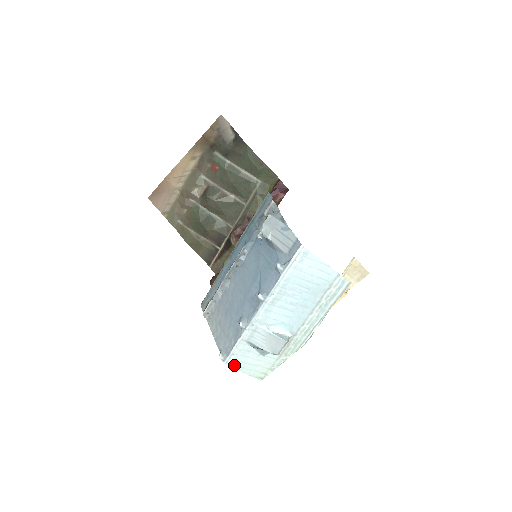
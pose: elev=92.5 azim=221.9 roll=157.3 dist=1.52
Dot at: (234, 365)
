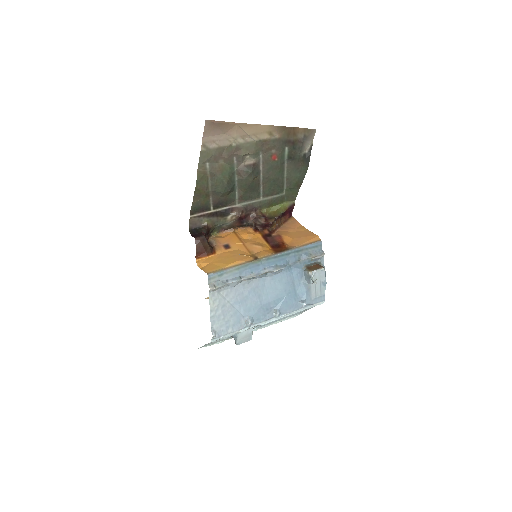
Dot at: occluded
